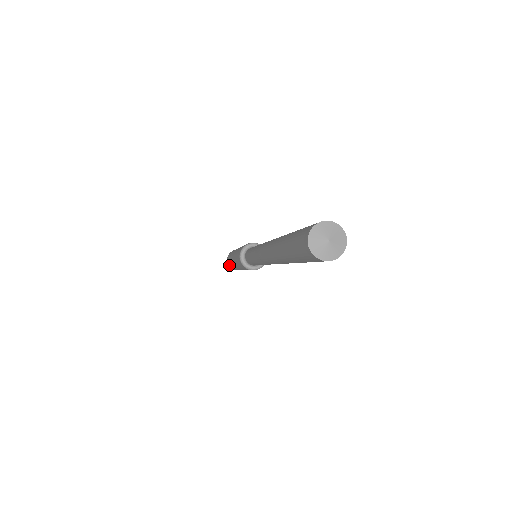
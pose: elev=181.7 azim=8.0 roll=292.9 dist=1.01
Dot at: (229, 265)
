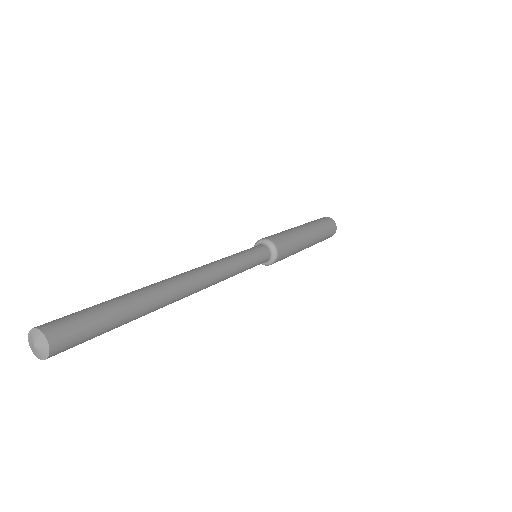
Dot at: occluded
